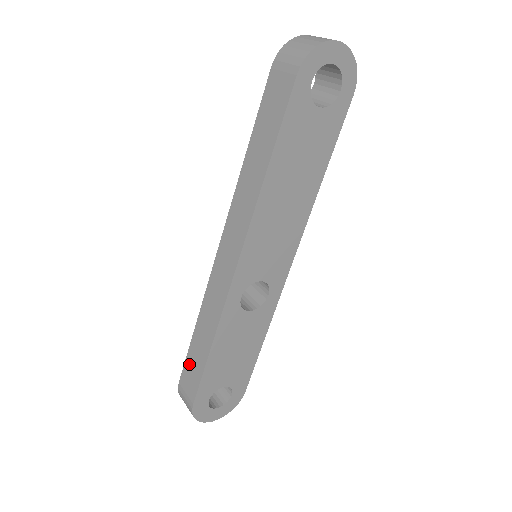
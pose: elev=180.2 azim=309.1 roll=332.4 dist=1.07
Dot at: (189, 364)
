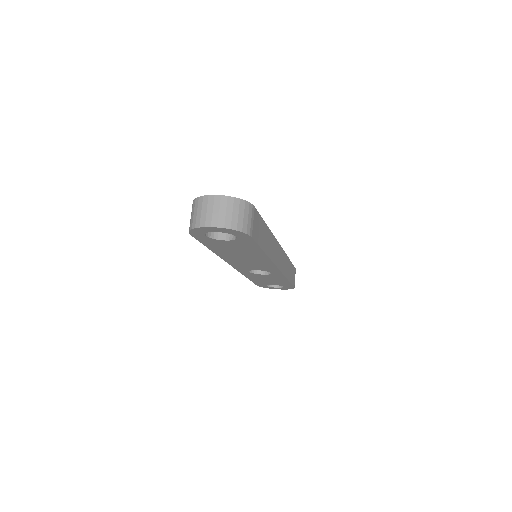
Dot at: occluded
